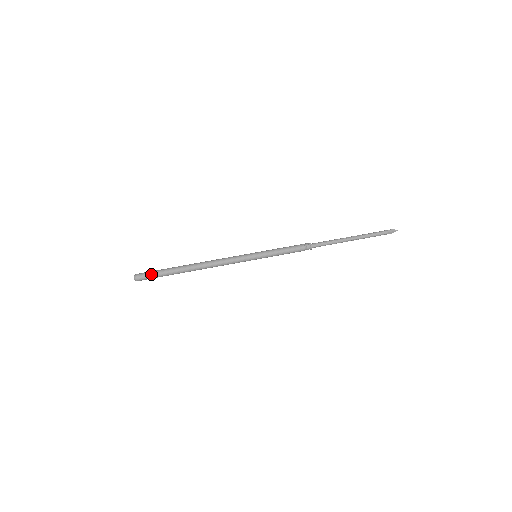
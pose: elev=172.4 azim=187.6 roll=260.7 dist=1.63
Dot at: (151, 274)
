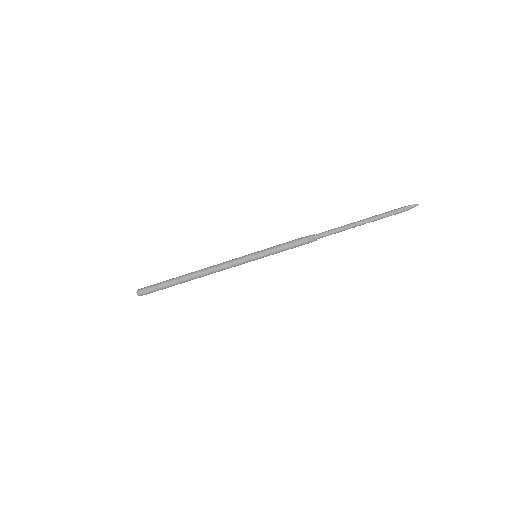
Dot at: (152, 290)
